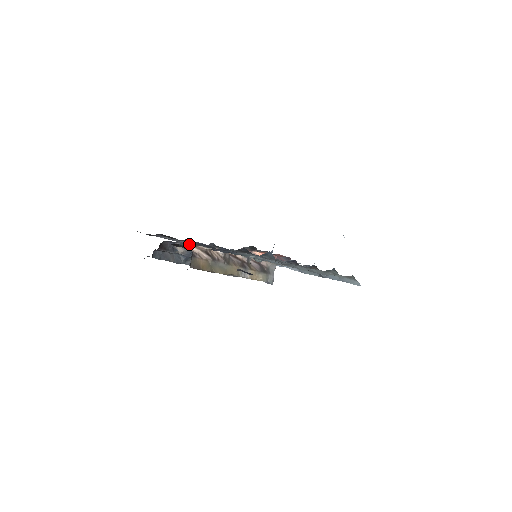
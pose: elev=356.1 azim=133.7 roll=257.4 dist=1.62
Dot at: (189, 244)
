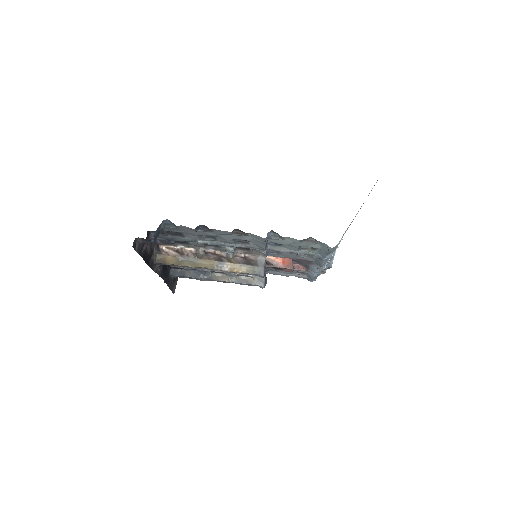
Dot at: occluded
